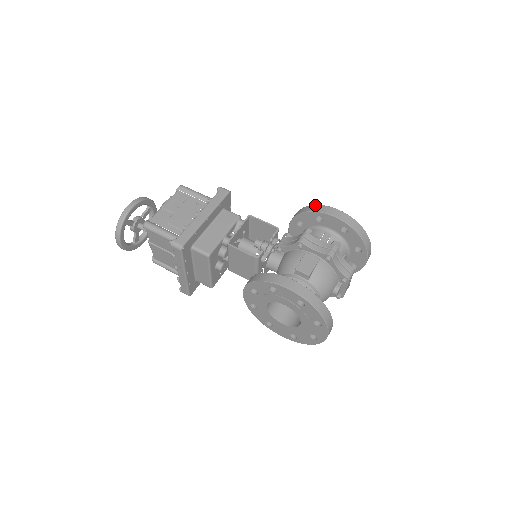
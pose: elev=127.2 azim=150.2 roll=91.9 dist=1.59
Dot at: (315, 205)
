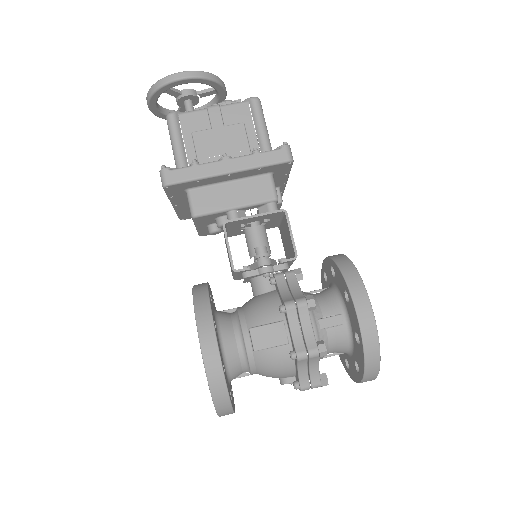
Dot at: (359, 277)
